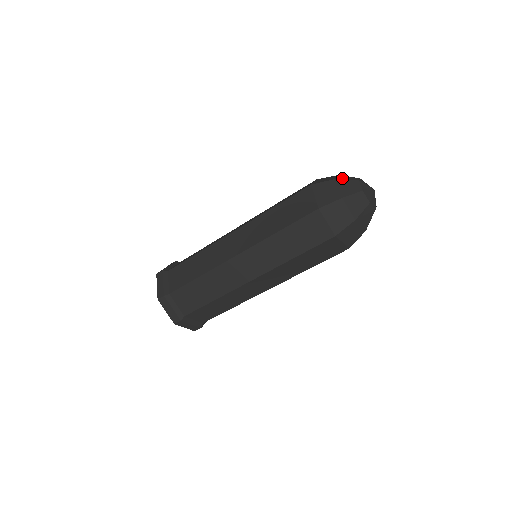
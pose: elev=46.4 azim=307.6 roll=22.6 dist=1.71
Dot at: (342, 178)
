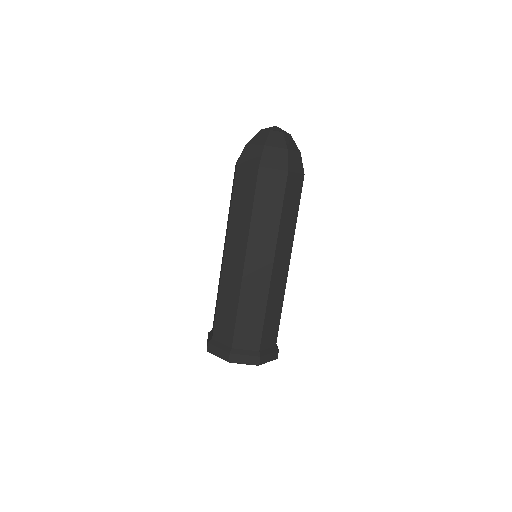
Dot at: occluded
